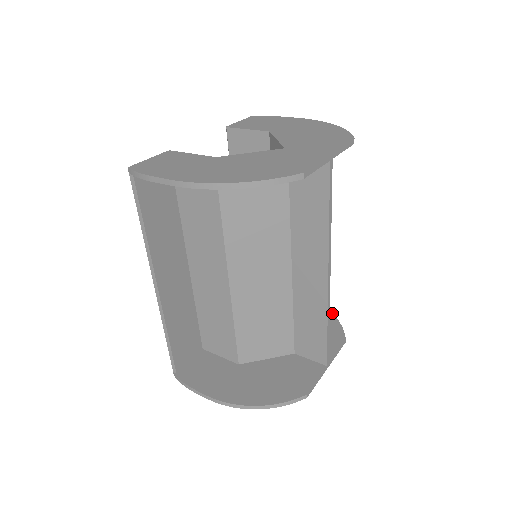
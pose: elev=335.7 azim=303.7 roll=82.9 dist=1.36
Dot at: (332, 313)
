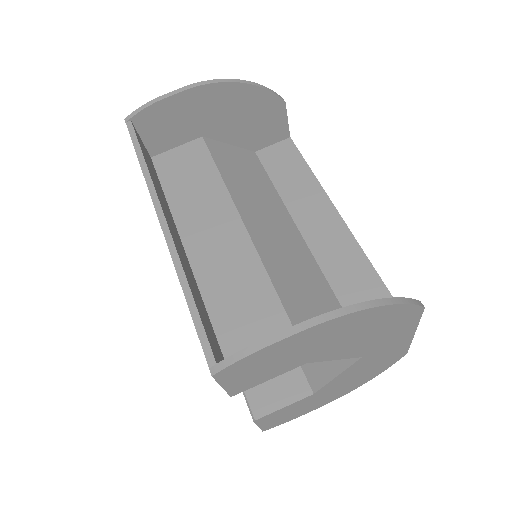
Dot at: (245, 84)
